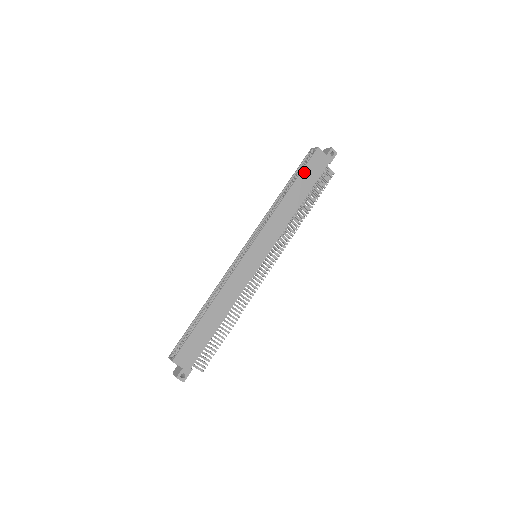
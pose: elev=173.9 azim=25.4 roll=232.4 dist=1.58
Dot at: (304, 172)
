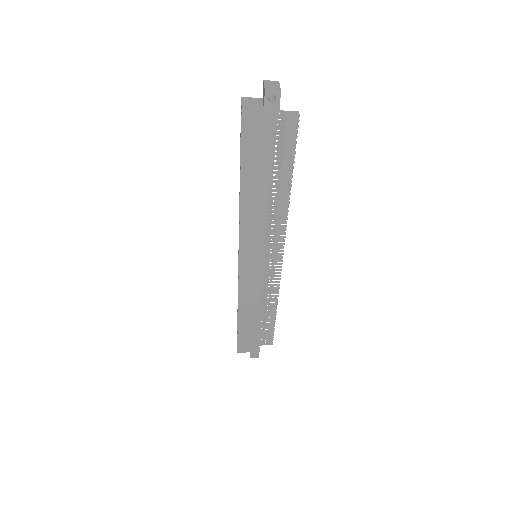
Dot at: (245, 154)
